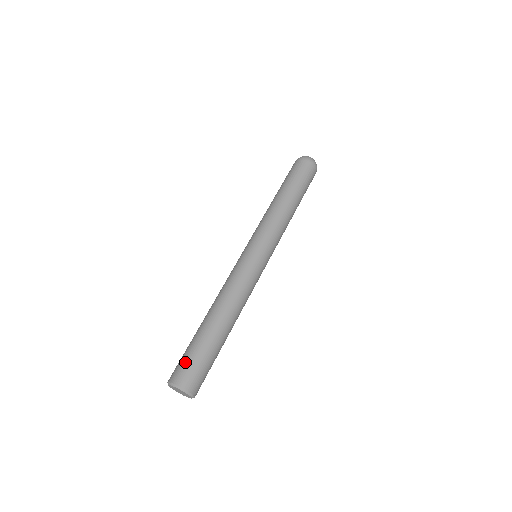
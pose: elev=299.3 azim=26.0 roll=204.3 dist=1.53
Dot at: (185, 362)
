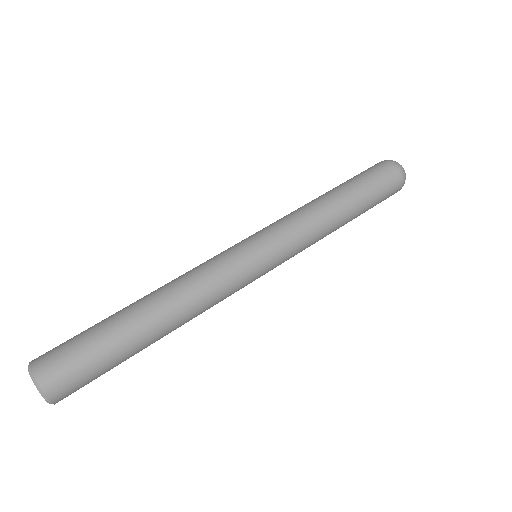
Dot at: (64, 342)
